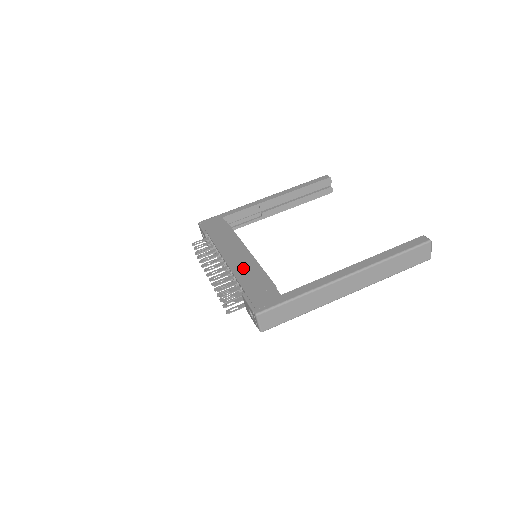
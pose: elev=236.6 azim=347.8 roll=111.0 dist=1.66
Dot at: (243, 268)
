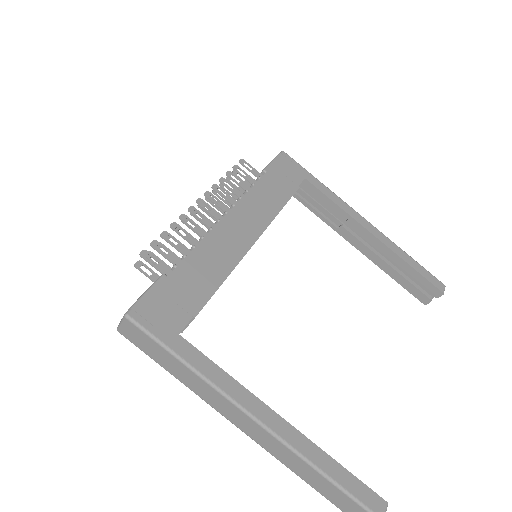
Dot at: (216, 251)
